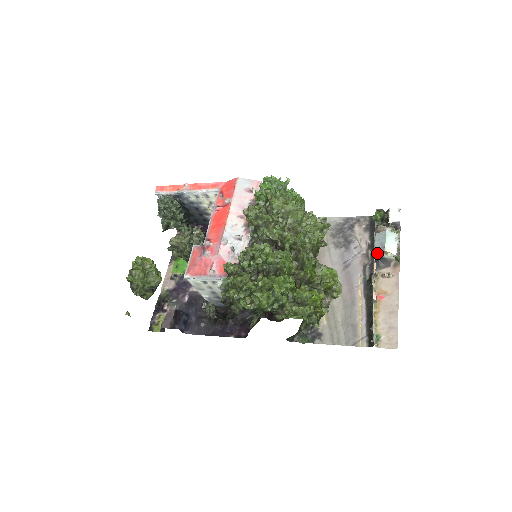
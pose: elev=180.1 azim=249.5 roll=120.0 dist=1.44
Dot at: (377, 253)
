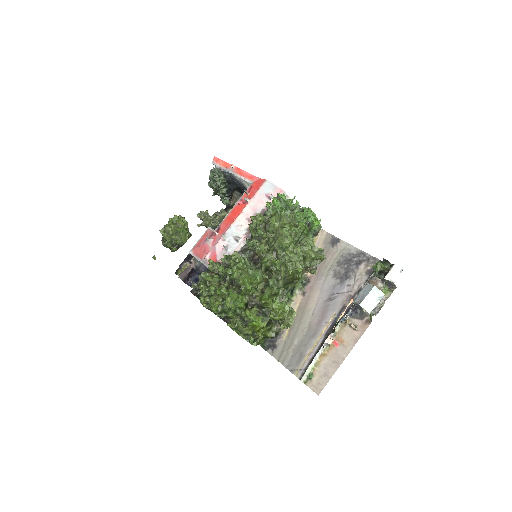
Dot at: (356, 302)
